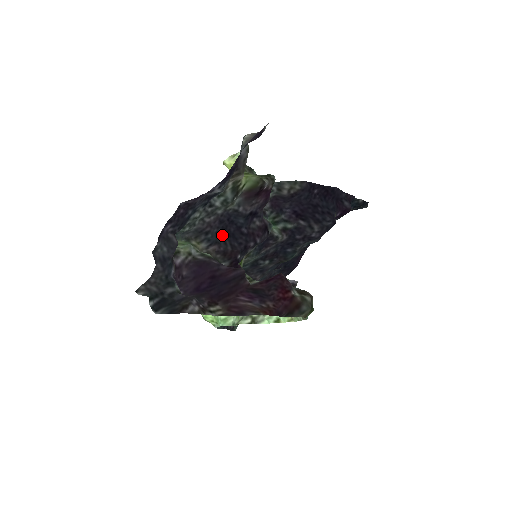
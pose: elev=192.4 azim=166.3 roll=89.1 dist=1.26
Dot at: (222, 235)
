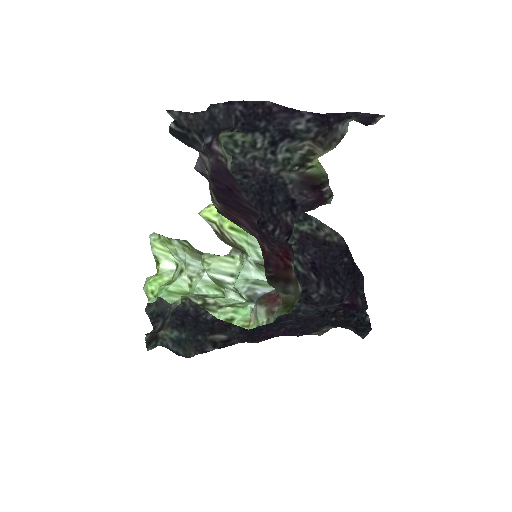
Dot at: (255, 193)
